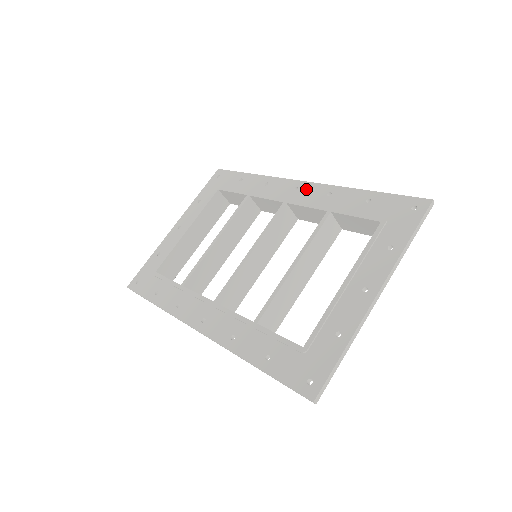
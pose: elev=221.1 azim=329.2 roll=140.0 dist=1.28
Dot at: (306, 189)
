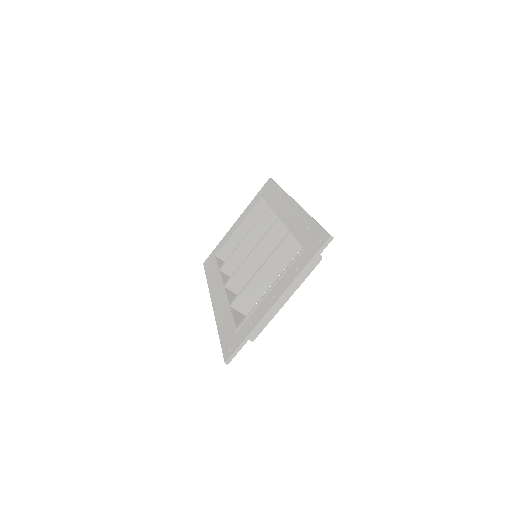
Dot at: (292, 208)
